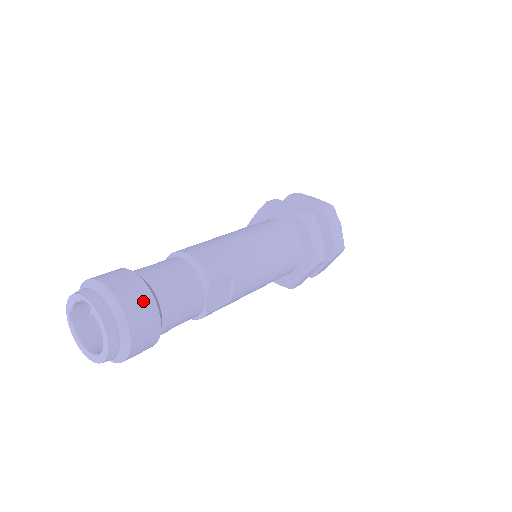
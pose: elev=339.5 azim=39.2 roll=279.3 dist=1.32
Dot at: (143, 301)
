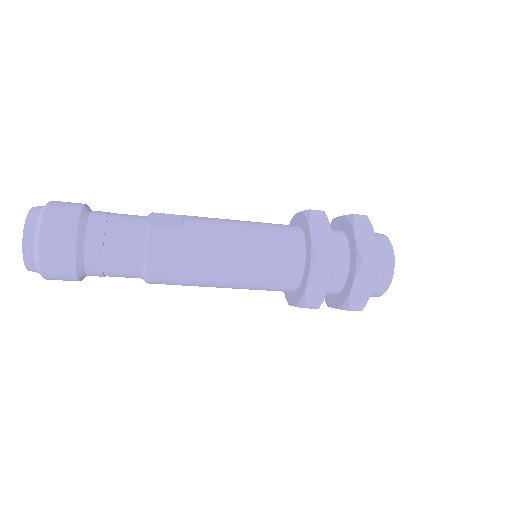
Dot at: occluded
